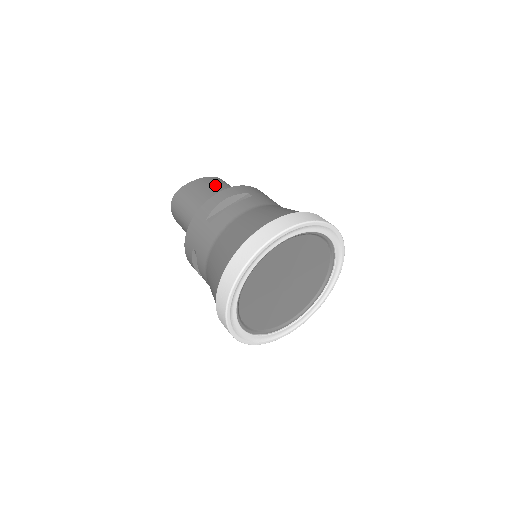
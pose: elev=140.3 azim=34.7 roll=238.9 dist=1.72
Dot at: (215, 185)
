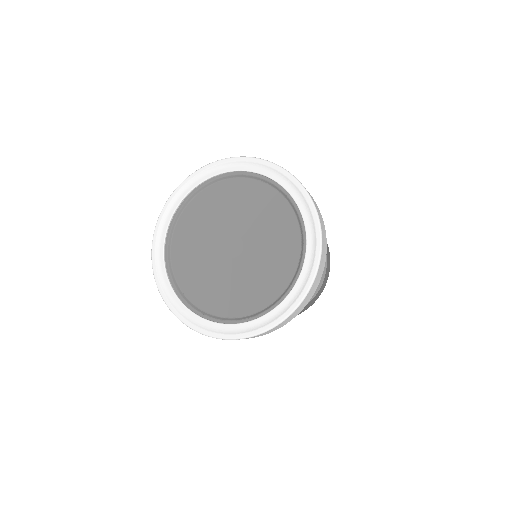
Dot at: occluded
